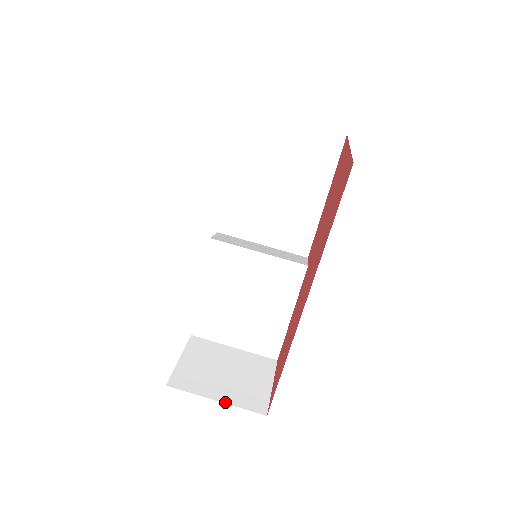
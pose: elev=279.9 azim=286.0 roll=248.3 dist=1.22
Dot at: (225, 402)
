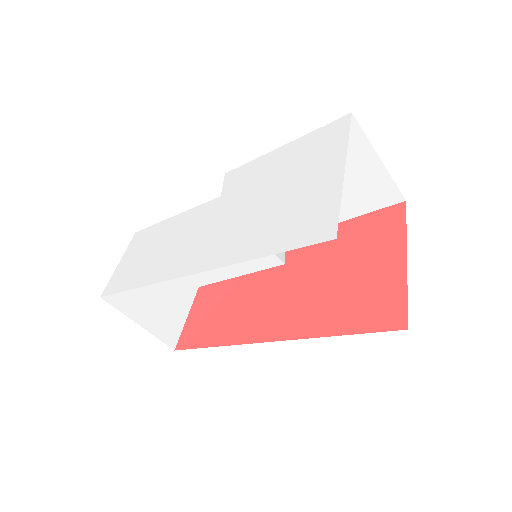
Dot at: (146, 329)
